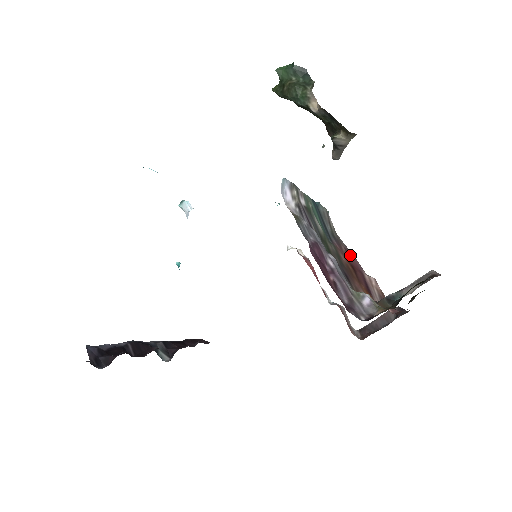
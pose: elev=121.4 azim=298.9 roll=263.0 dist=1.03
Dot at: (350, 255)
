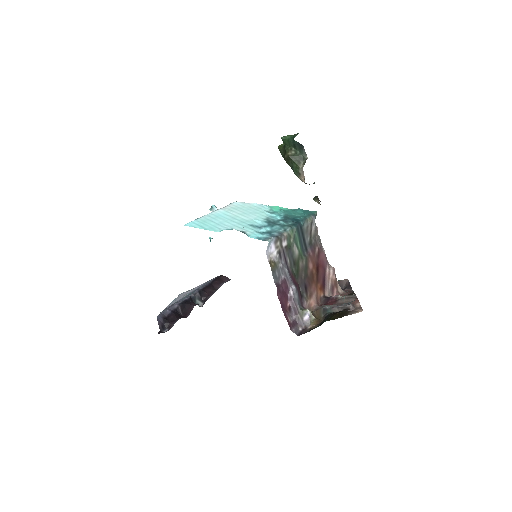
Dot at: (321, 253)
